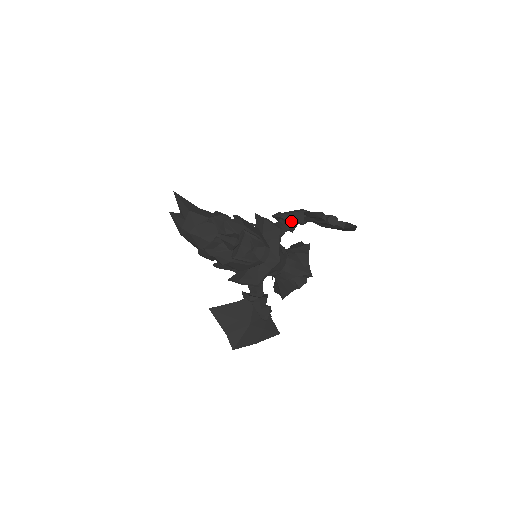
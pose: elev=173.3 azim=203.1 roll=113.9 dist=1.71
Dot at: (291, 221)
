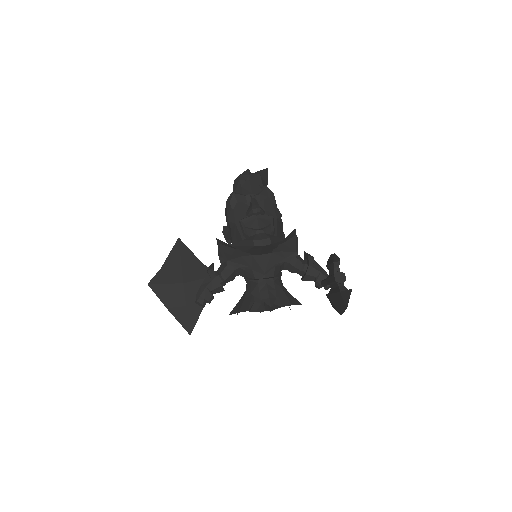
Dot at: (311, 266)
